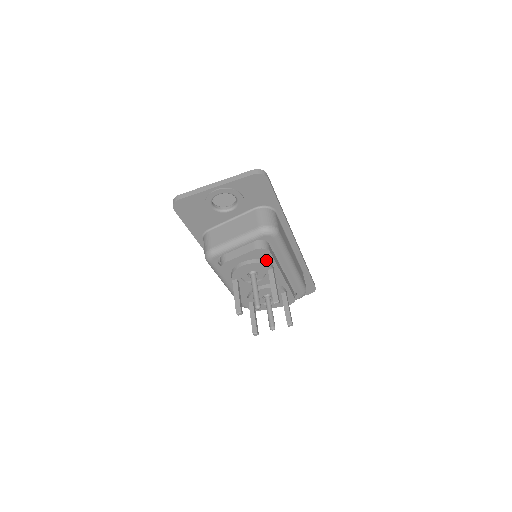
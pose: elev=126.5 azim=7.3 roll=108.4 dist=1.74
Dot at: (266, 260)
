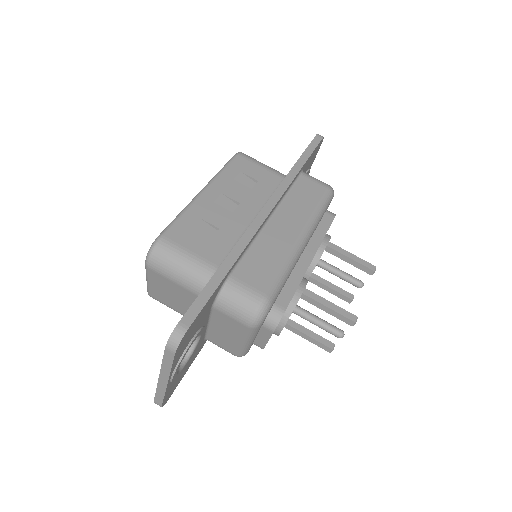
Dot at: occluded
